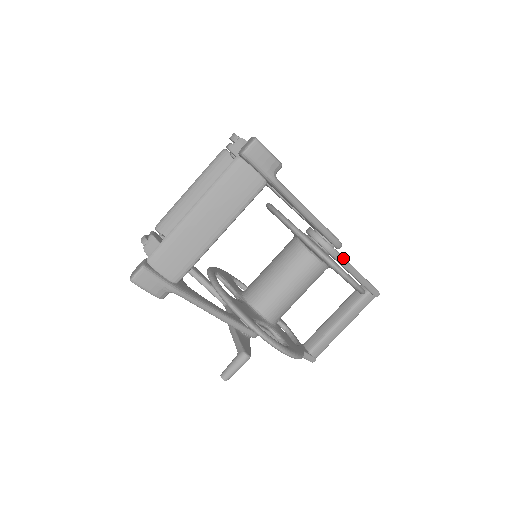
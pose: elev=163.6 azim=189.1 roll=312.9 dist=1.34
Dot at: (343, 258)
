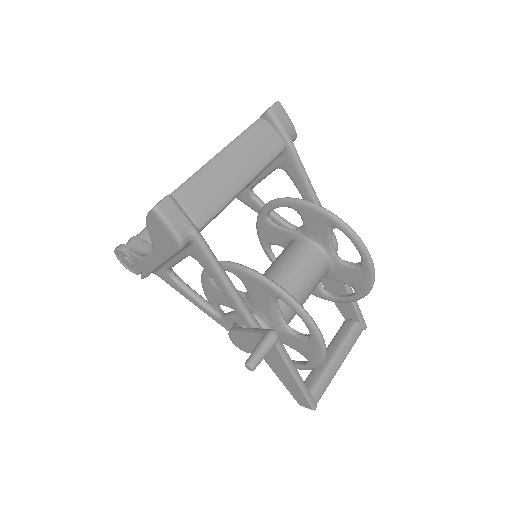
Dot at: occluded
